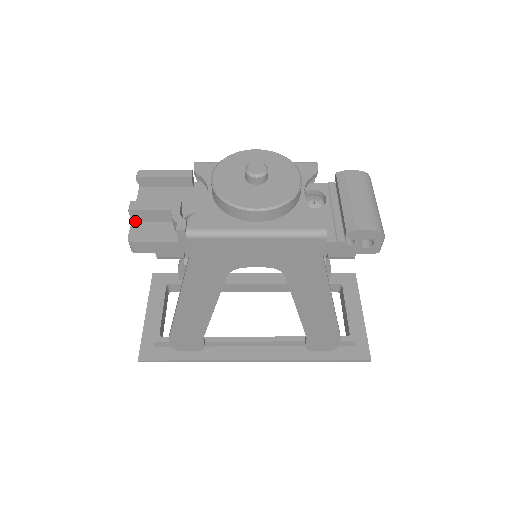
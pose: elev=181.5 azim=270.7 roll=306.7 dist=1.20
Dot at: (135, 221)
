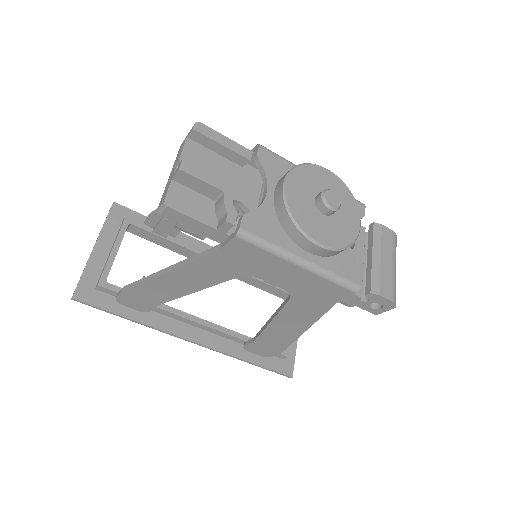
Dot at: (176, 181)
